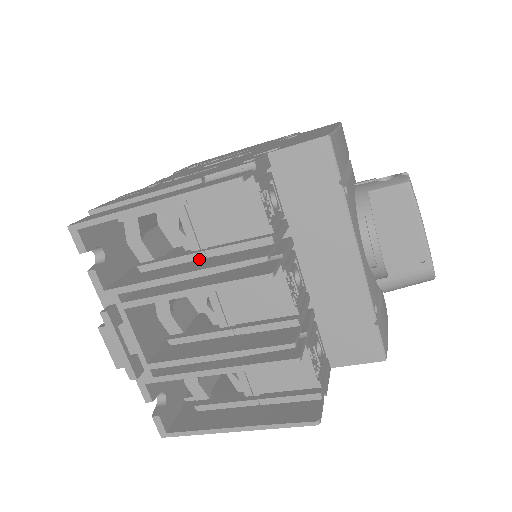
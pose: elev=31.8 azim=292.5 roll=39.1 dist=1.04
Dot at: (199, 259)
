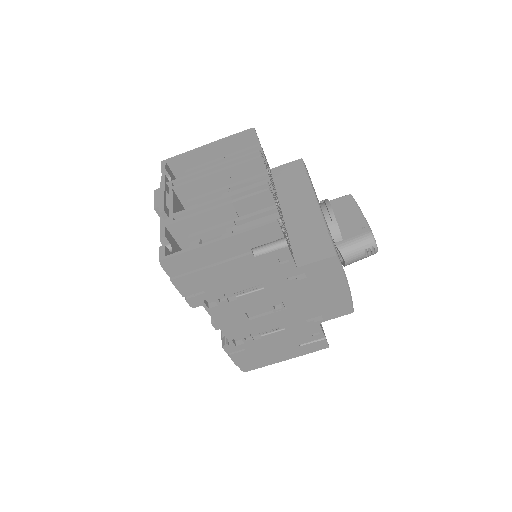
Dot at: occluded
